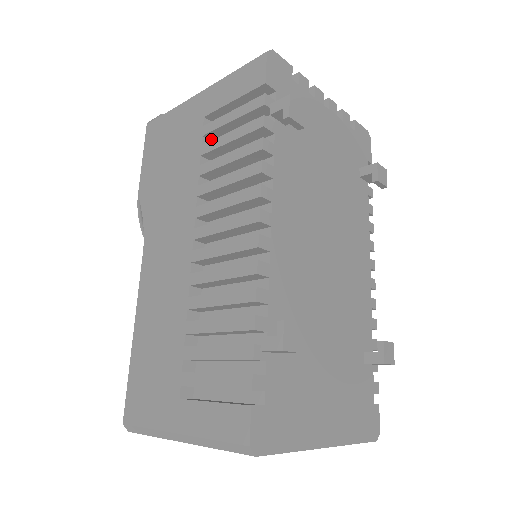
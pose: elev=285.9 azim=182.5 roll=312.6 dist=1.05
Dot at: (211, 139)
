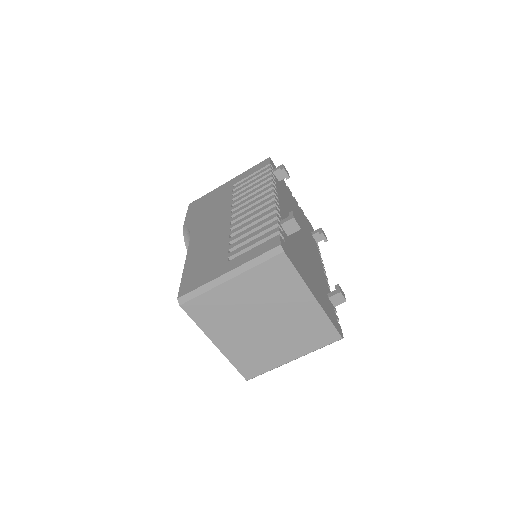
Dot at: occluded
